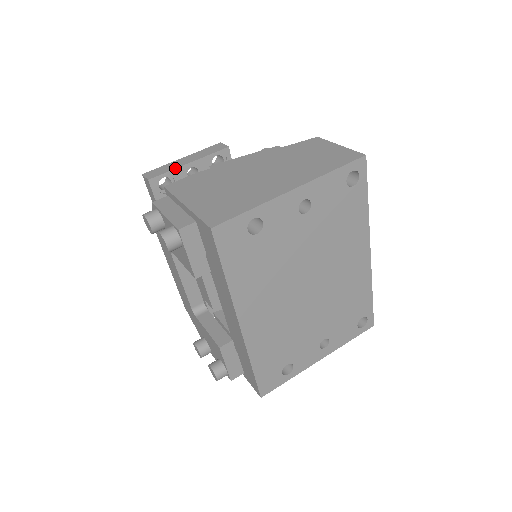
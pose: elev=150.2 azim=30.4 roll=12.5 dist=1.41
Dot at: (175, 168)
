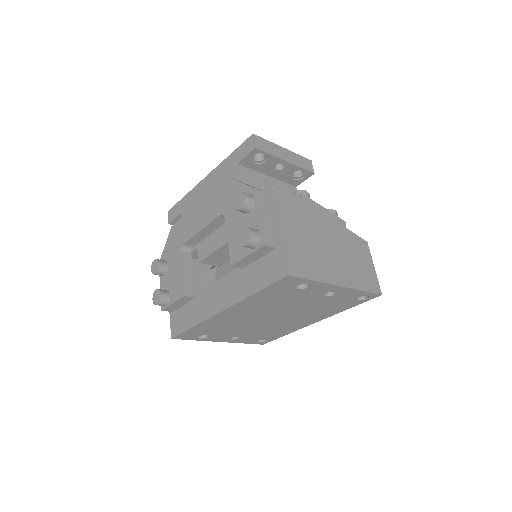
Dot at: (277, 156)
